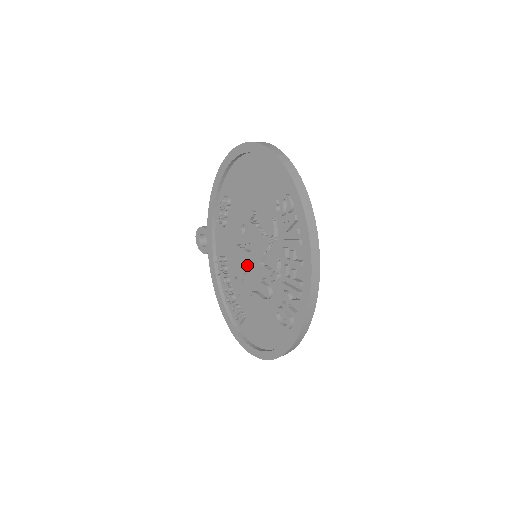
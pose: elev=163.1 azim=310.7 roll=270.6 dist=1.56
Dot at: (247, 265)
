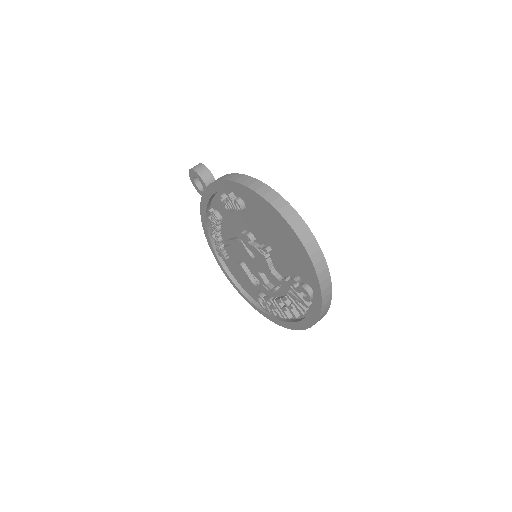
Dot at: (244, 256)
